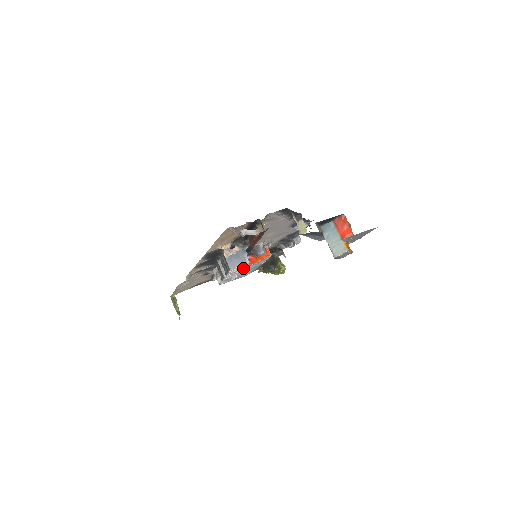
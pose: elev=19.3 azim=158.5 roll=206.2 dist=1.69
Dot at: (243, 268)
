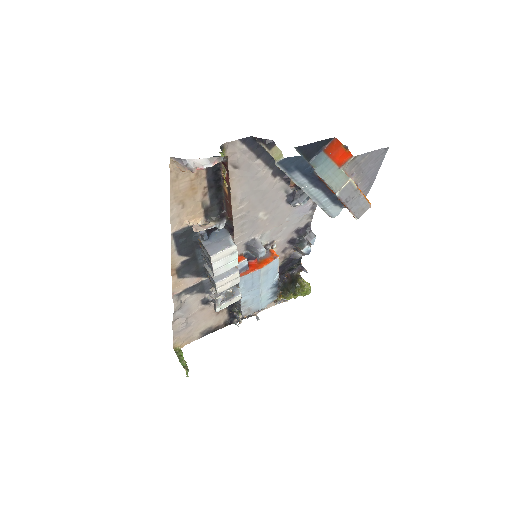
Dot at: (235, 264)
